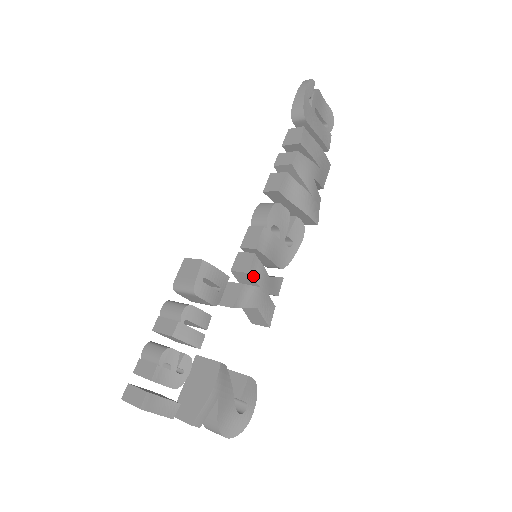
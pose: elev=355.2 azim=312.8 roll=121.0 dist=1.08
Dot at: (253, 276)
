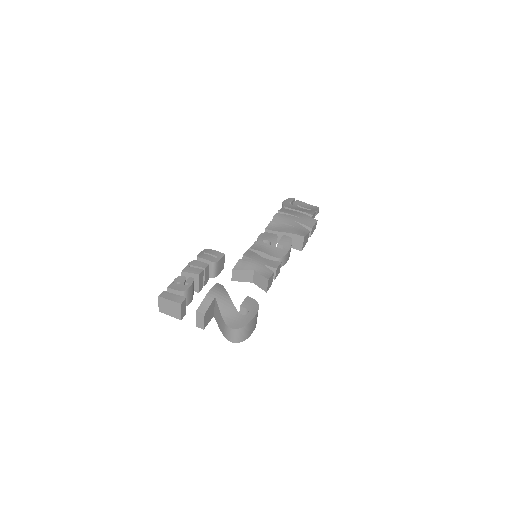
Dot at: (247, 256)
